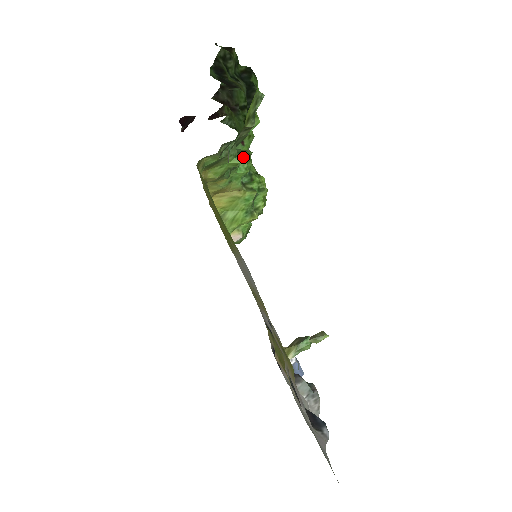
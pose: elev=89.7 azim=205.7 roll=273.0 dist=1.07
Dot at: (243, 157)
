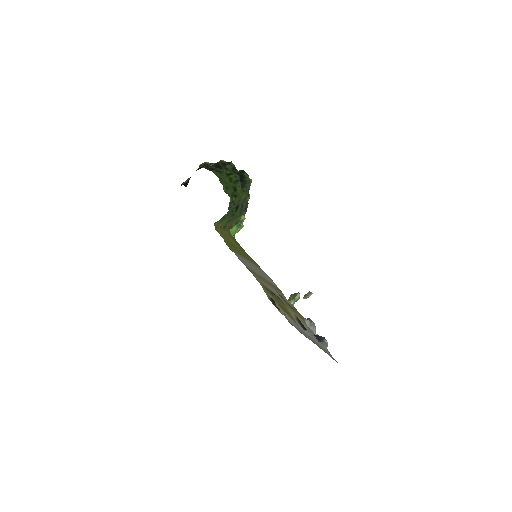
Dot at: occluded
